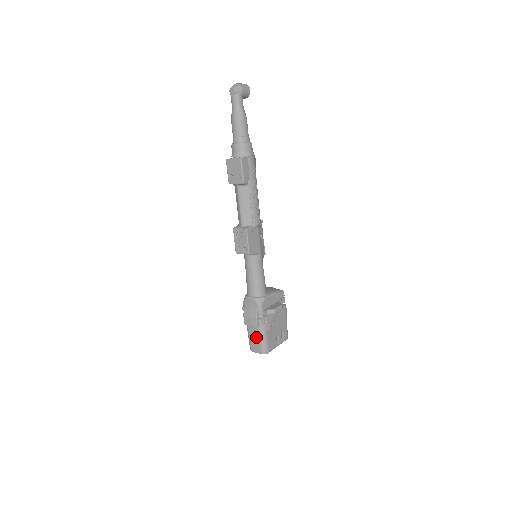
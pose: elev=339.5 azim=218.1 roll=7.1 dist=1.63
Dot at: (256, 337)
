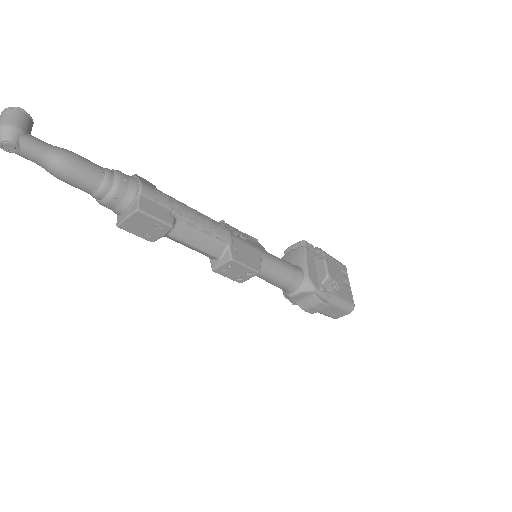
Dot at: (333, 310)
